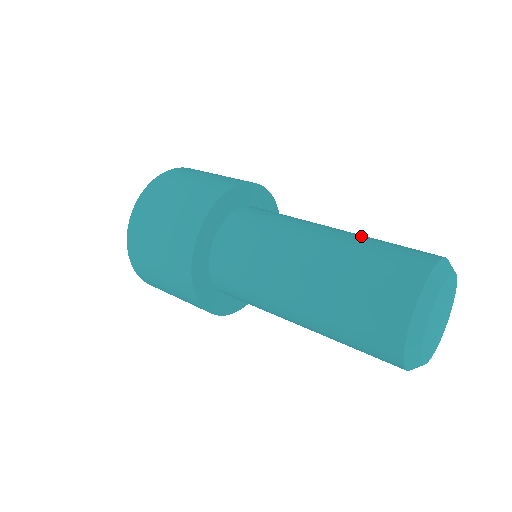
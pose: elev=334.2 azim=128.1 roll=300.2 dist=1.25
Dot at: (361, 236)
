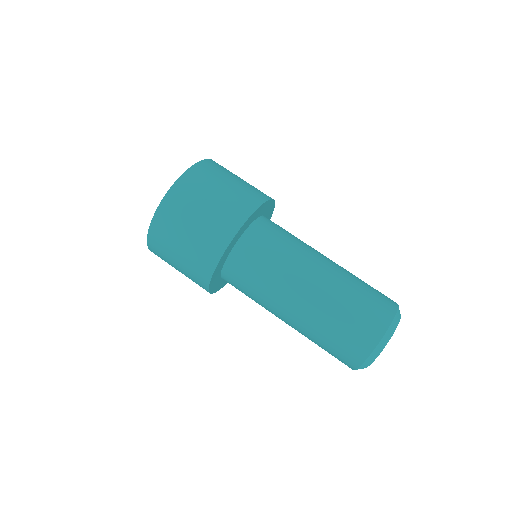
Dot at: (327, 306)
